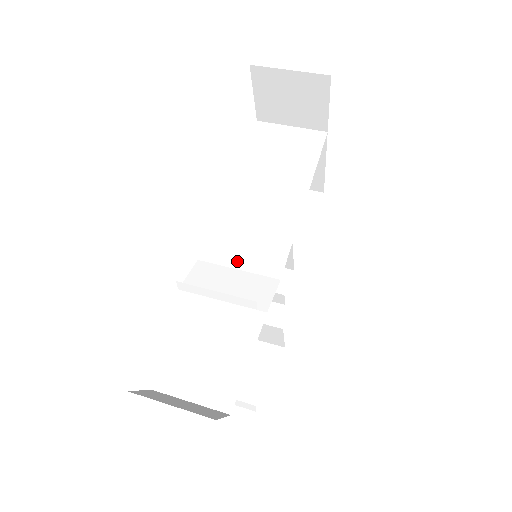
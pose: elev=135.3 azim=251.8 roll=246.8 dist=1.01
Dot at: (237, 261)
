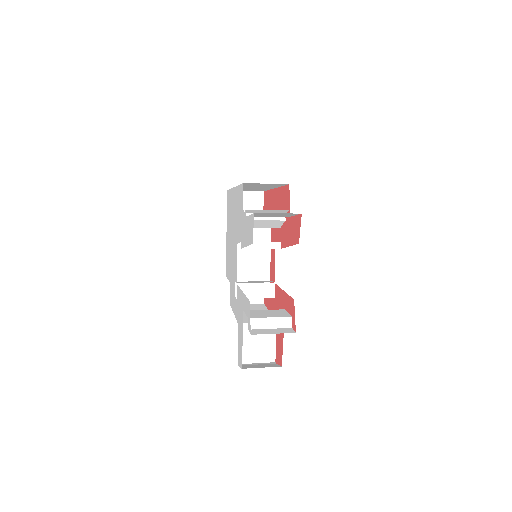
Dot at: occluded
